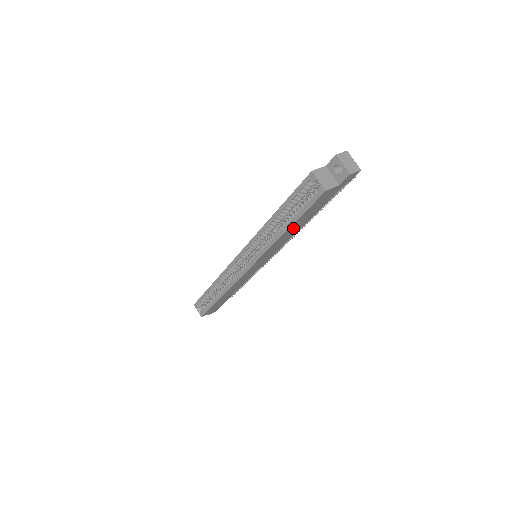
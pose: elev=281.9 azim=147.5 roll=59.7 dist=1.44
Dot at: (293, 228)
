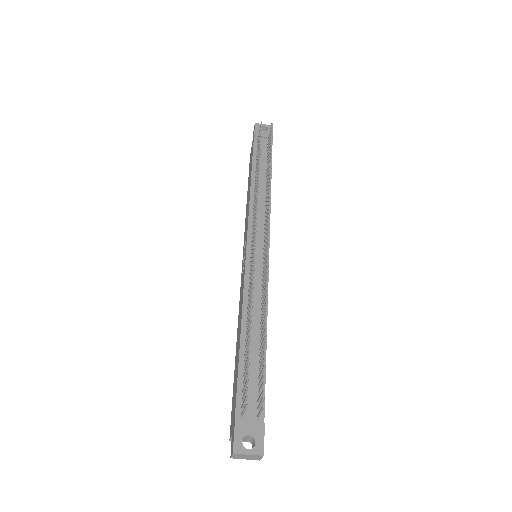
Dot at: occluded
